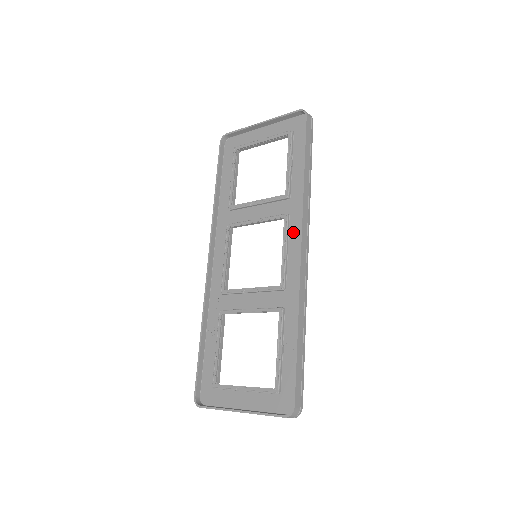
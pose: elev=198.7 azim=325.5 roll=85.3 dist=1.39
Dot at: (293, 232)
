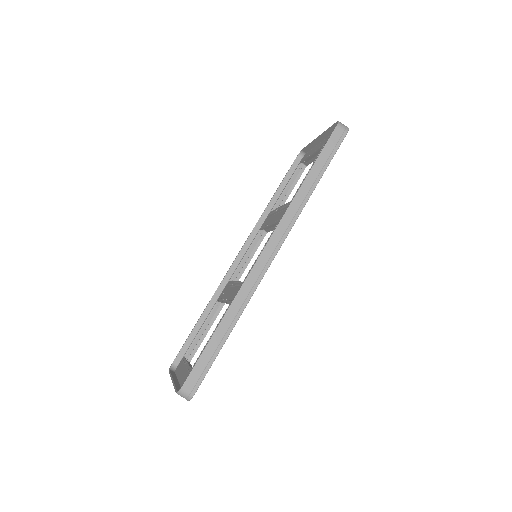
Dot at: occluded
